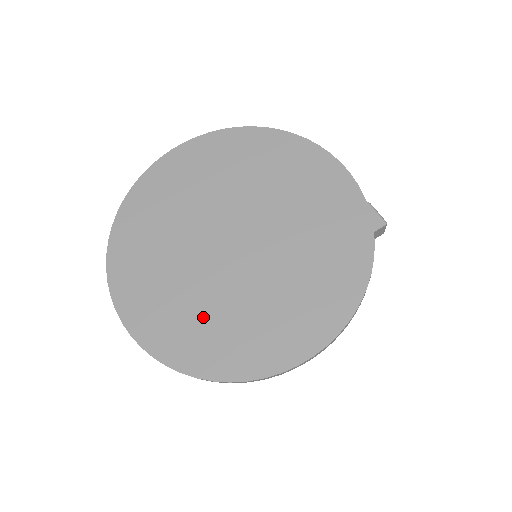
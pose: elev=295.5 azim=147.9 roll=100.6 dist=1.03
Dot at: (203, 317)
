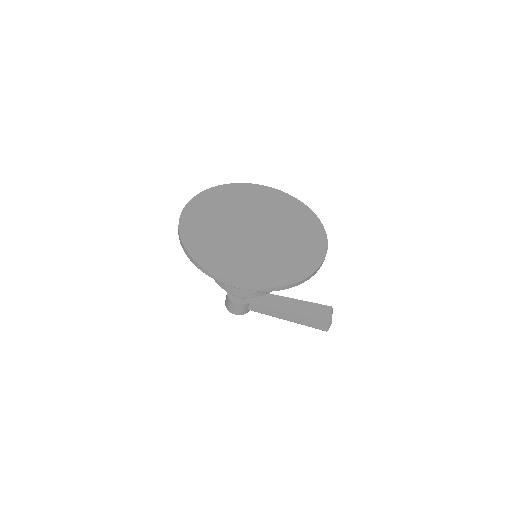
Dot at: (214, 239)
